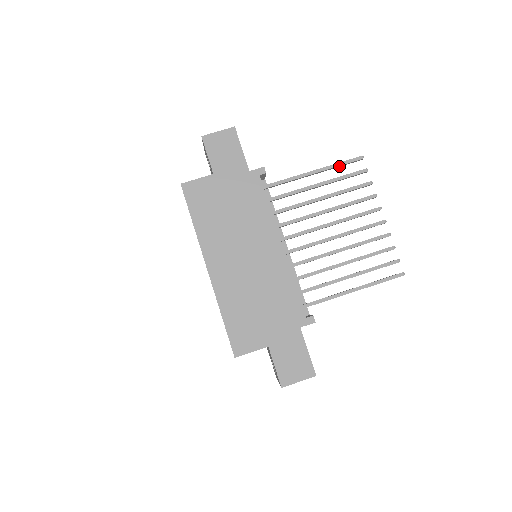
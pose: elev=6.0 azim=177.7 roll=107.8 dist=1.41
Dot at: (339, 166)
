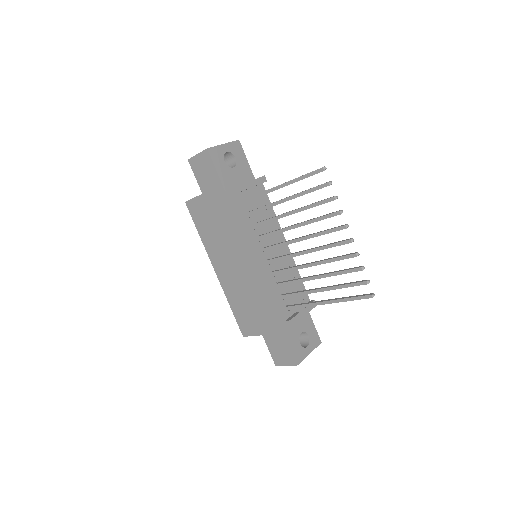
Dot at: (303, 178)
